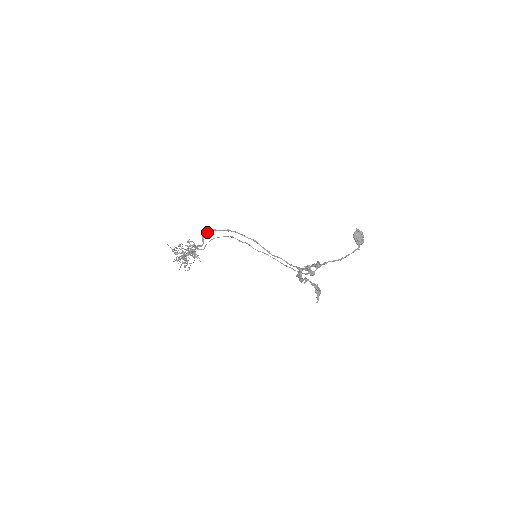
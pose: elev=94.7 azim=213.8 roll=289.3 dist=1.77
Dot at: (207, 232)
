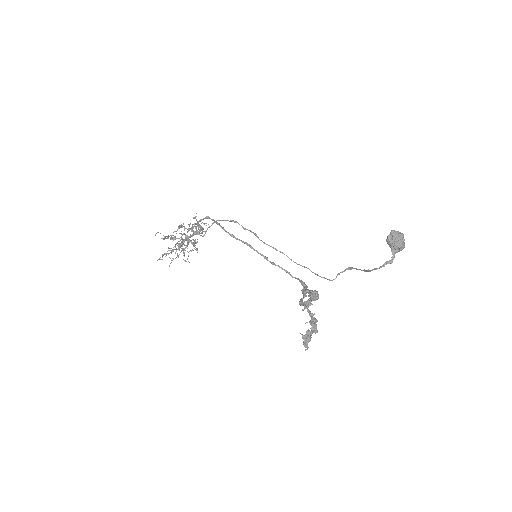
Dot at: (200, 219)
